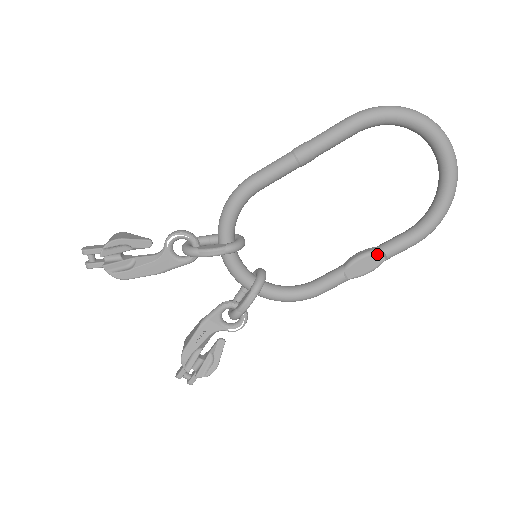
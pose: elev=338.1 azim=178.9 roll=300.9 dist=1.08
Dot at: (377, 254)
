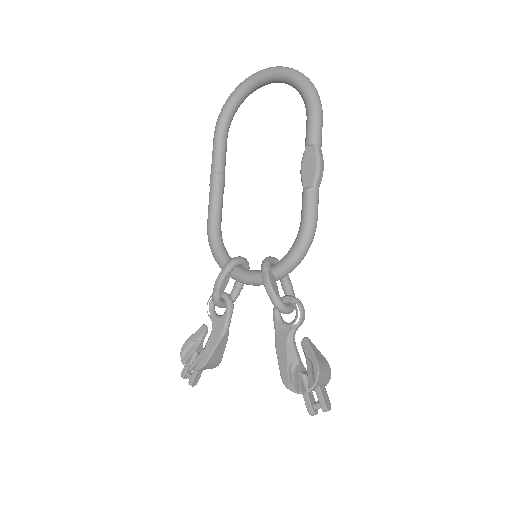
Dot at: (306, 152)
